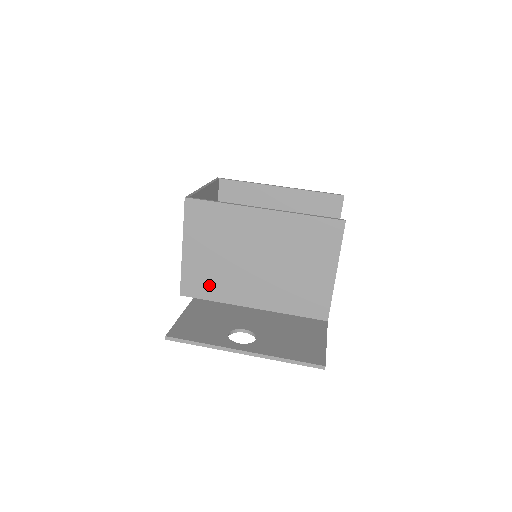
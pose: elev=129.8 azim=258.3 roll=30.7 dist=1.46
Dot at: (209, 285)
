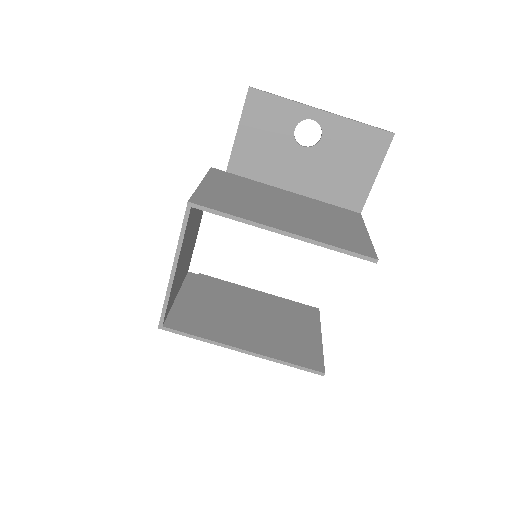
Dot at: occluded
